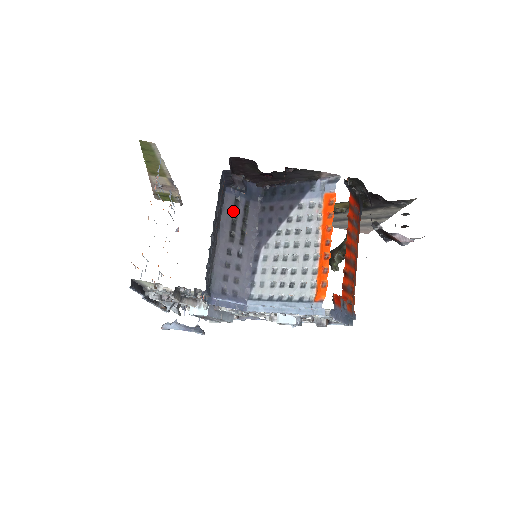
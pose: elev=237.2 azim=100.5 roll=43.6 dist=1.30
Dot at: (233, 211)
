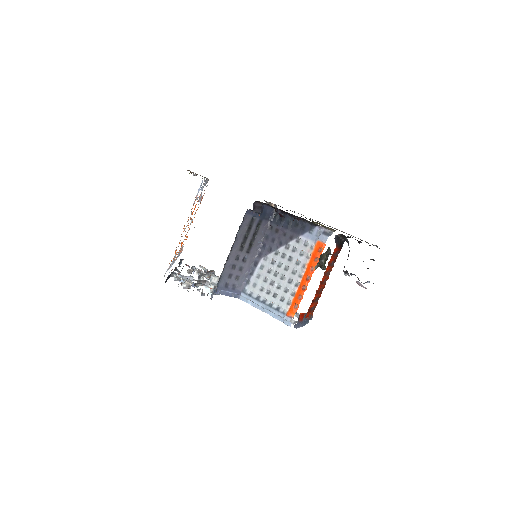
Dot at: (248, 228)
